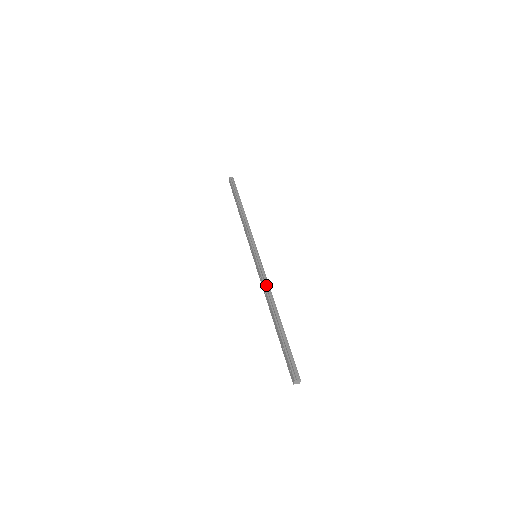
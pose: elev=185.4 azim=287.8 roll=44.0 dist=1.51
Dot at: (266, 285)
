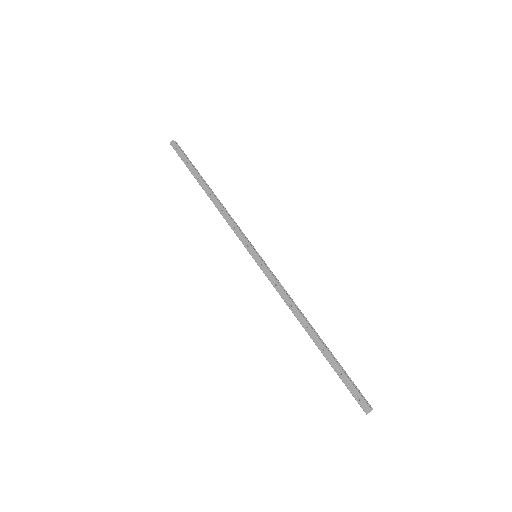
Dot at: (287, 295)
